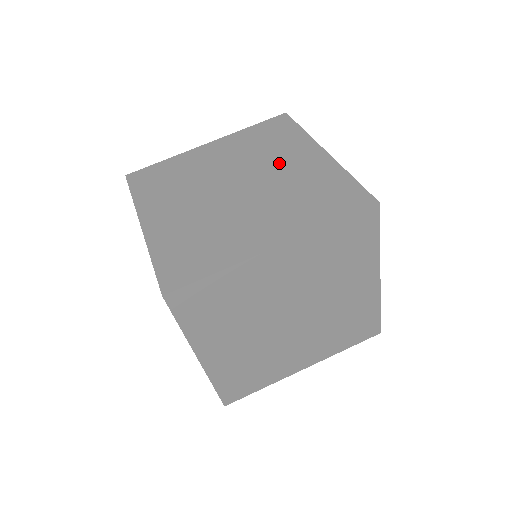
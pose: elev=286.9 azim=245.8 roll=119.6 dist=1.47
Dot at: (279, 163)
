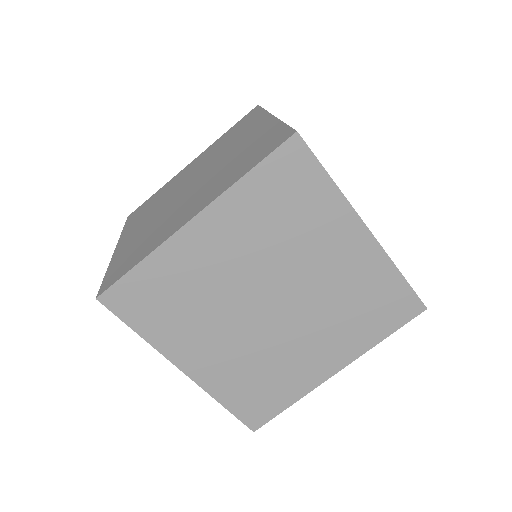
Dot at: (315, 259)
